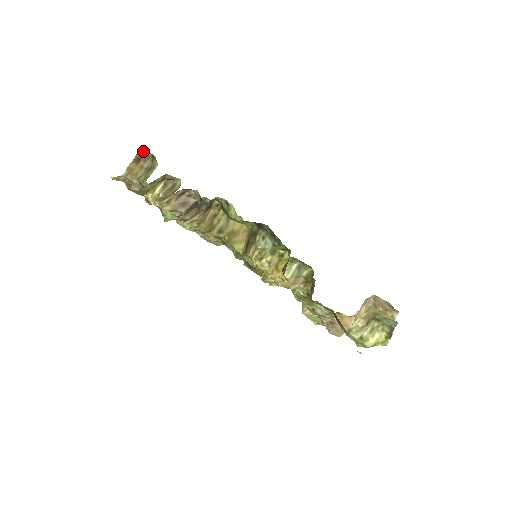
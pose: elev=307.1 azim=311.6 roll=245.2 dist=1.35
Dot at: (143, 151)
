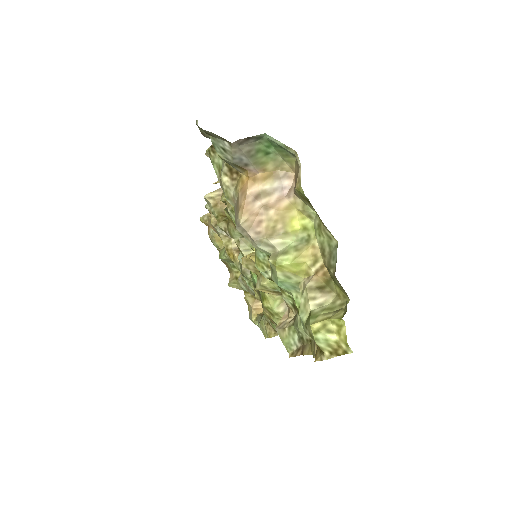
Dot at: occluded
